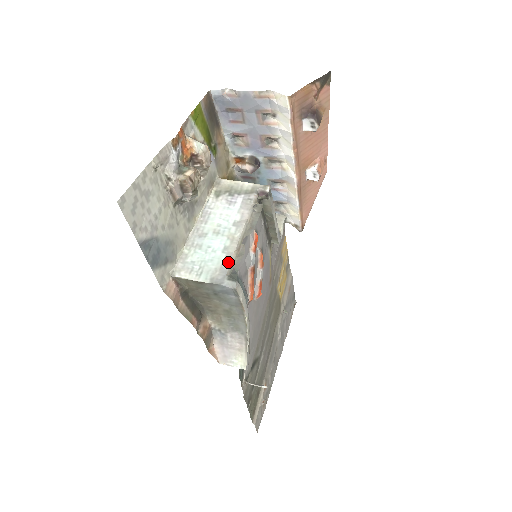
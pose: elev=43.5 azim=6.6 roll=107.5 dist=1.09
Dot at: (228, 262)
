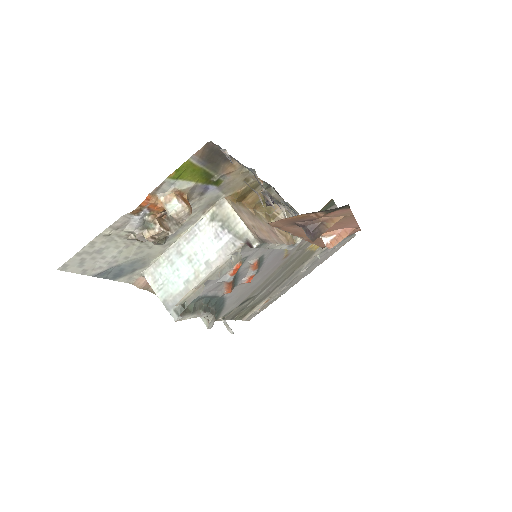
Dot at: (182, 295)
